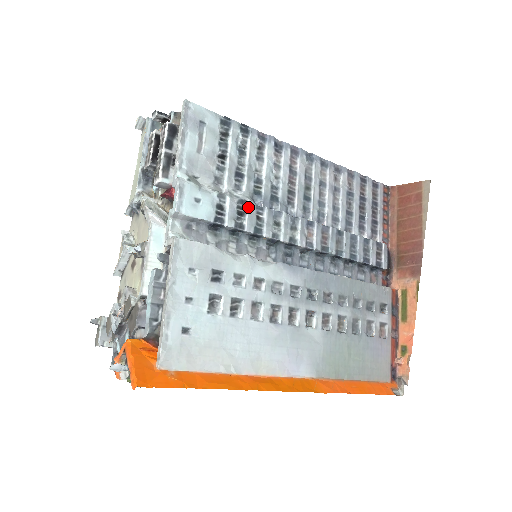
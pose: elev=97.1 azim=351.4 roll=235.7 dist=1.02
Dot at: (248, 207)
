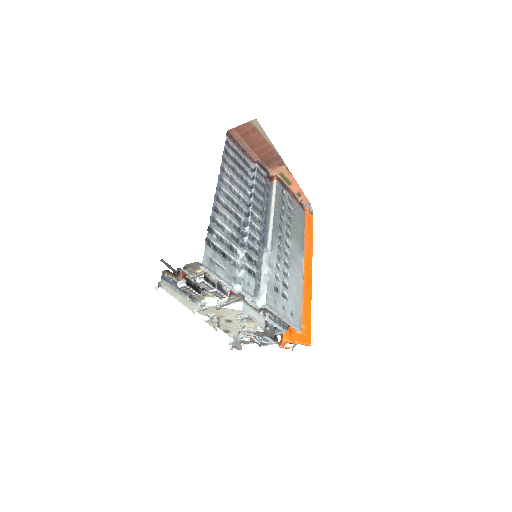
Dot at: (249, 253)
